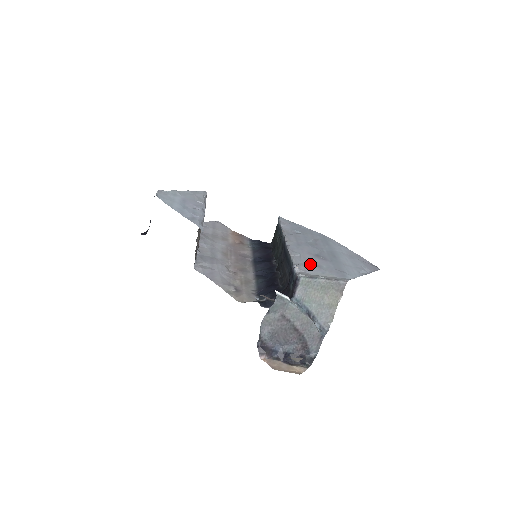
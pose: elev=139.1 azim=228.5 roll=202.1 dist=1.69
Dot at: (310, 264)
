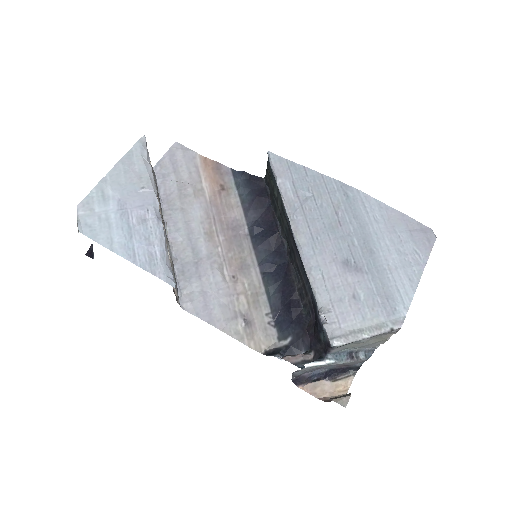
Dot at: (341, 298)
